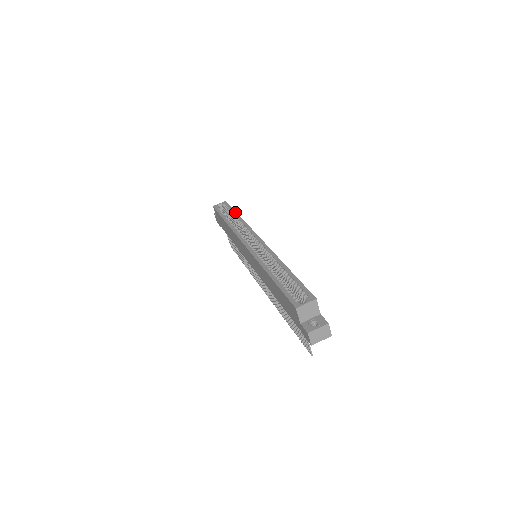
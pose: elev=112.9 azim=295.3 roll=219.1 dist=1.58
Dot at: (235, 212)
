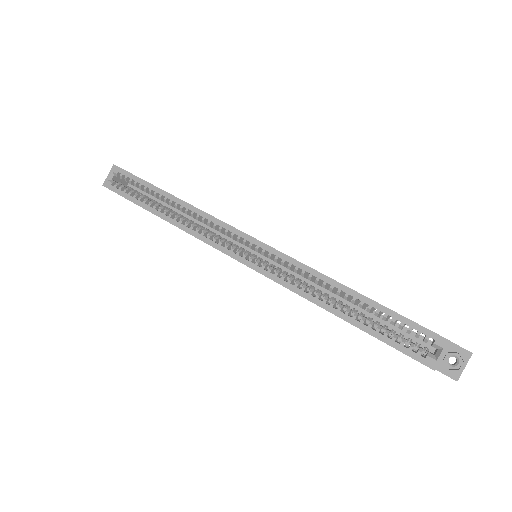
Dot at: (157, 189)
